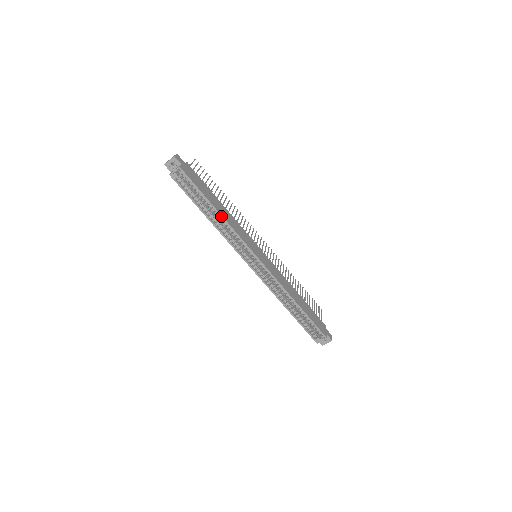
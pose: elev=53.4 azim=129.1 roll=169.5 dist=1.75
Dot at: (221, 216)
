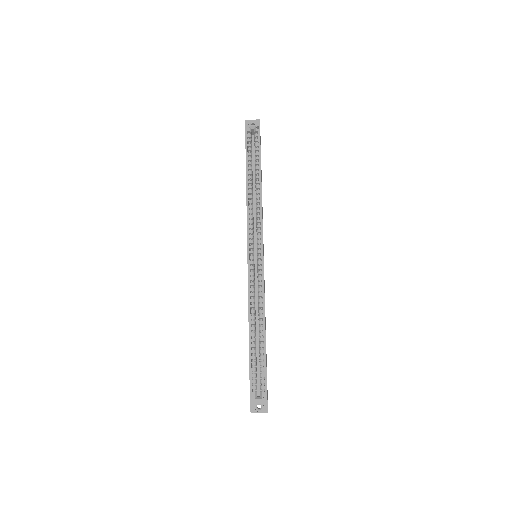
Dot at: (261, 186)
